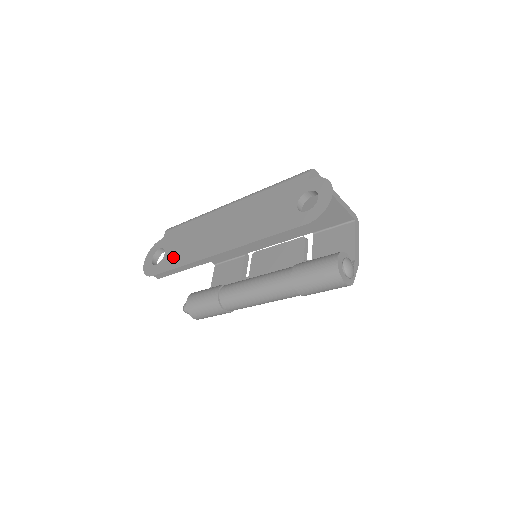
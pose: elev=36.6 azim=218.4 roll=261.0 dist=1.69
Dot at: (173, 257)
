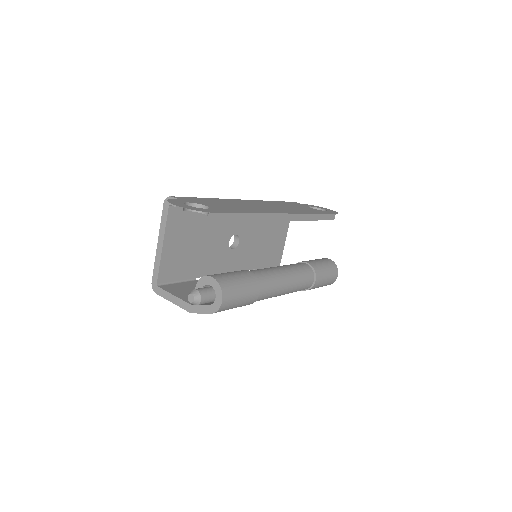
Dot at: (227, 208)
